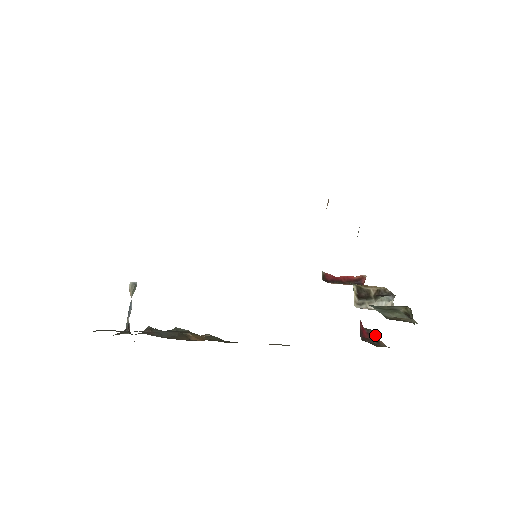
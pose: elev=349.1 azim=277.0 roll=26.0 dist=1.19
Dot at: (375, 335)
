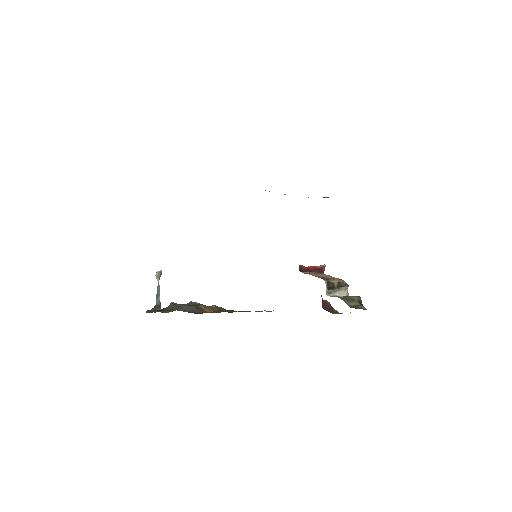
Dot at: (330, 304)
